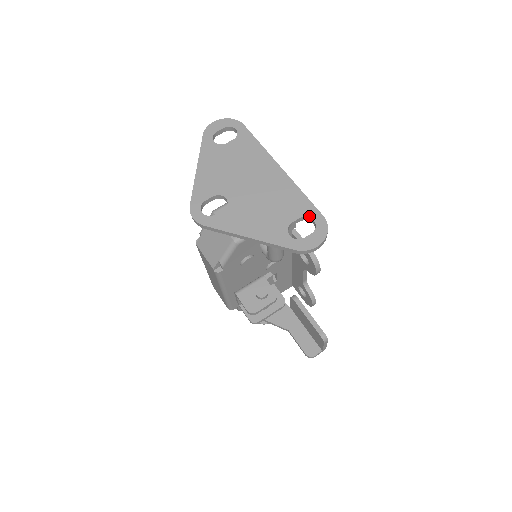
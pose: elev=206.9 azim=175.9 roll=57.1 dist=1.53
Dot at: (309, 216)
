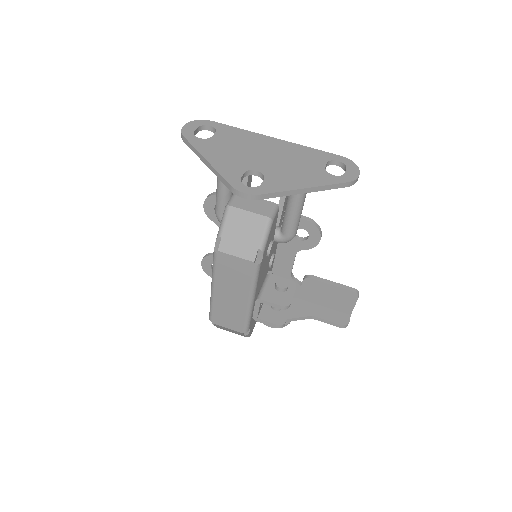
Dot at: (332, 159)
